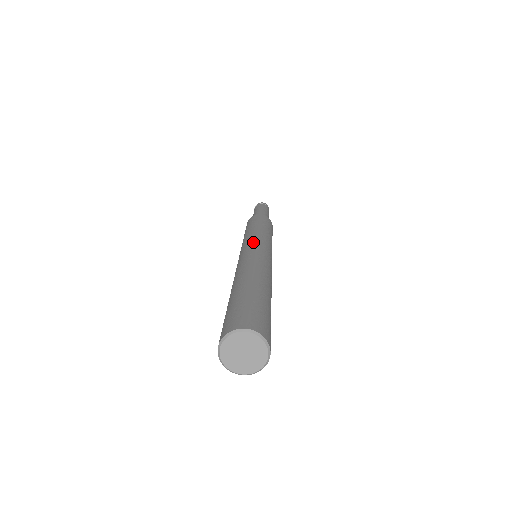
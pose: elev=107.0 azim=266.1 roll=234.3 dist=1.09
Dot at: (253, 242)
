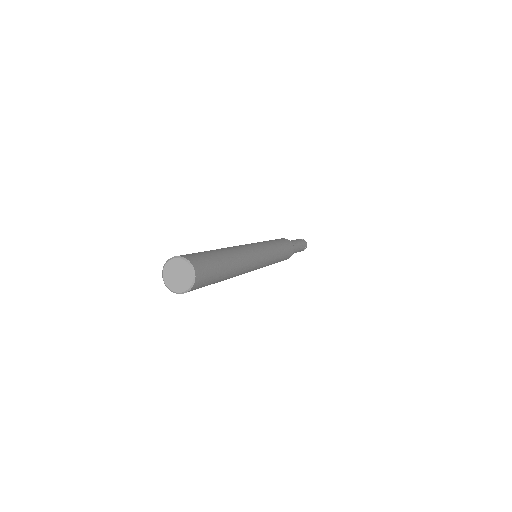
Dot at: (258, 244)
